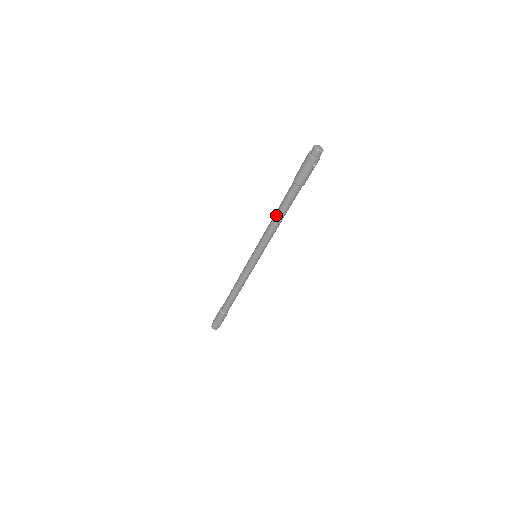
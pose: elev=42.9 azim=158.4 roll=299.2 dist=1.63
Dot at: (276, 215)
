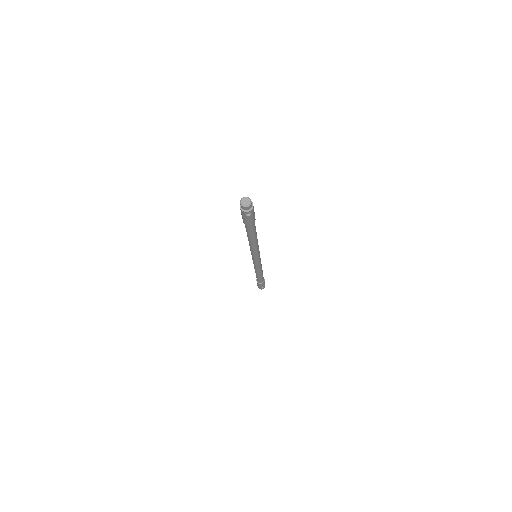
Dot at: occluded
